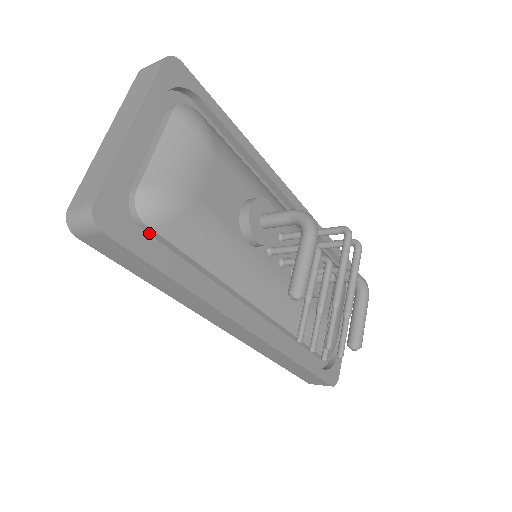
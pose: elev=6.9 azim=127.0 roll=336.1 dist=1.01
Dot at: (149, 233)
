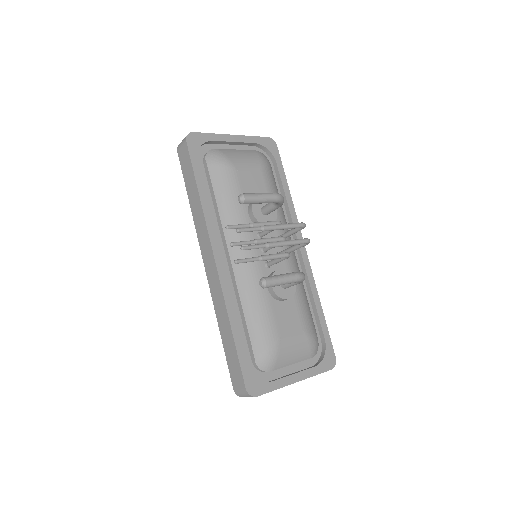
Dot at: (205, 169)
